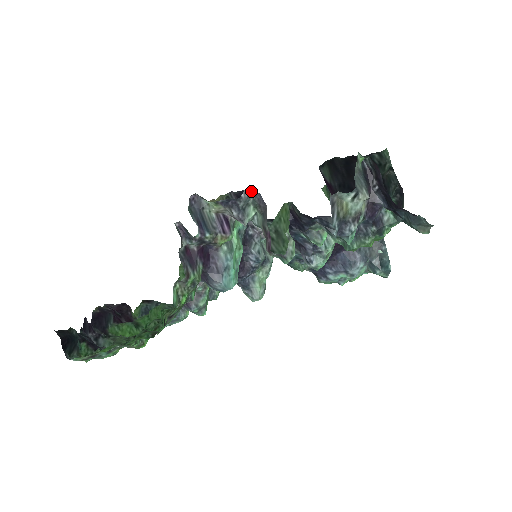
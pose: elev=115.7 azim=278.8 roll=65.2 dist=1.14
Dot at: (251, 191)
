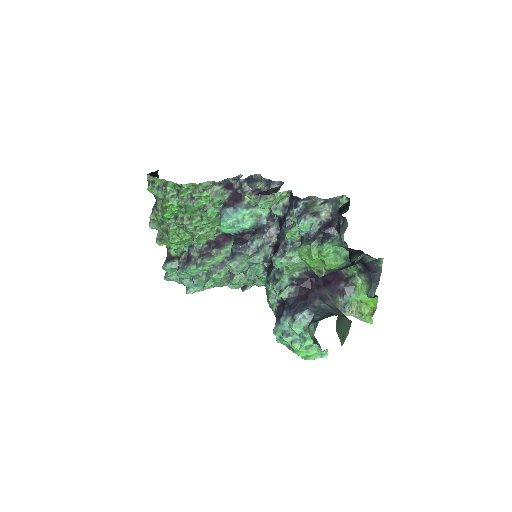
Dot at: (282, 184)
